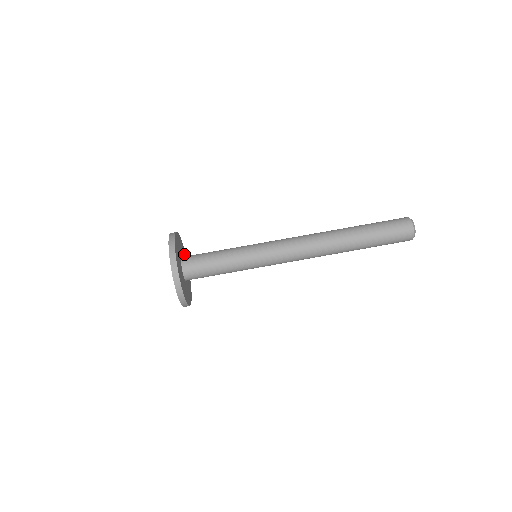
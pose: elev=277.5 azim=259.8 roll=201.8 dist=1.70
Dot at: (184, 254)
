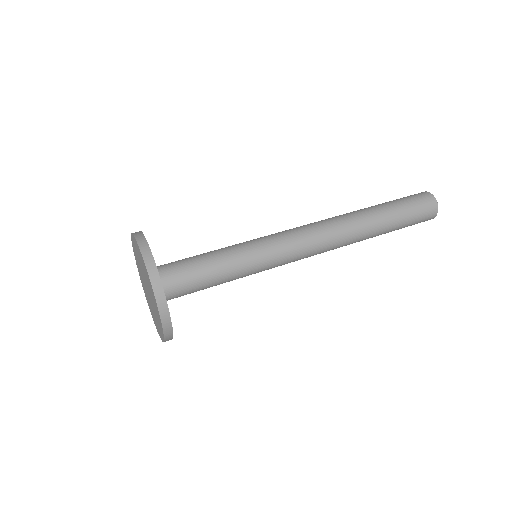
Dot at: occluded
